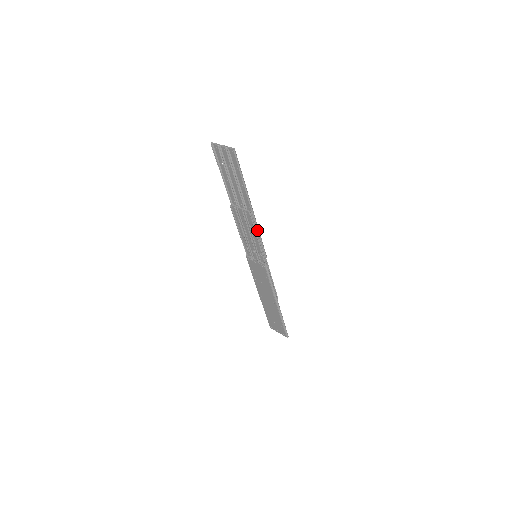
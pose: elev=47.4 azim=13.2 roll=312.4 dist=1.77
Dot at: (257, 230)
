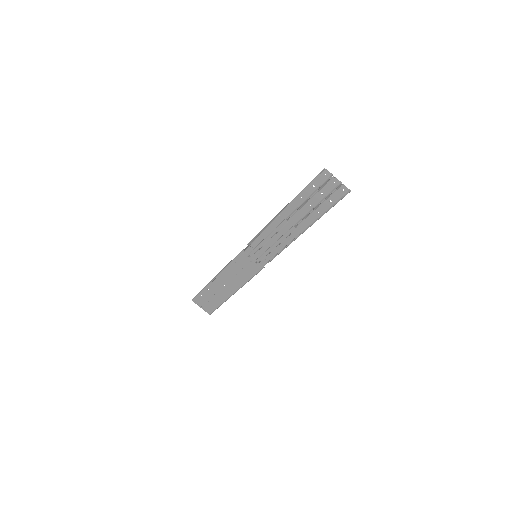
Dot at: (289, 244)
